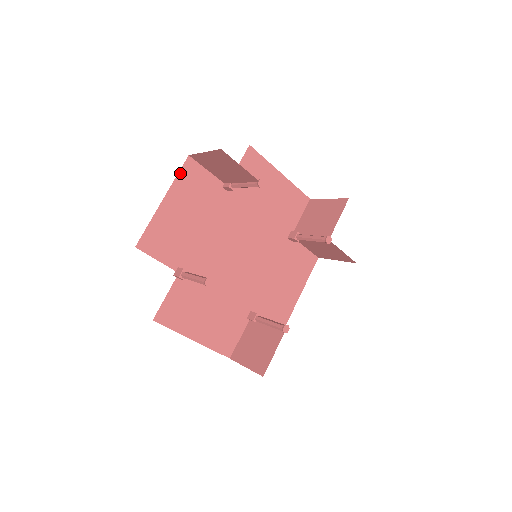
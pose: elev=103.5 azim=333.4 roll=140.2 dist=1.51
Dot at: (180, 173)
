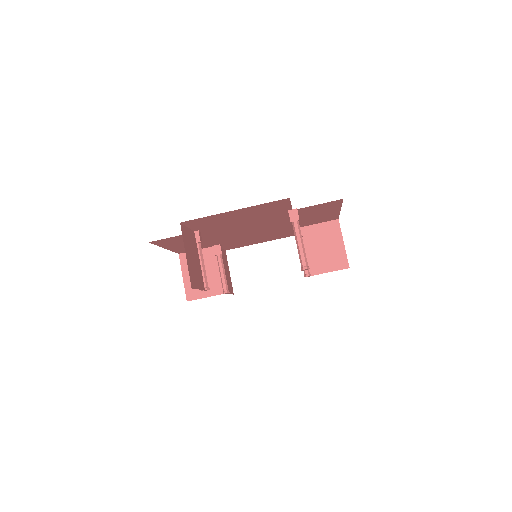
Dot at: (268, 203)
